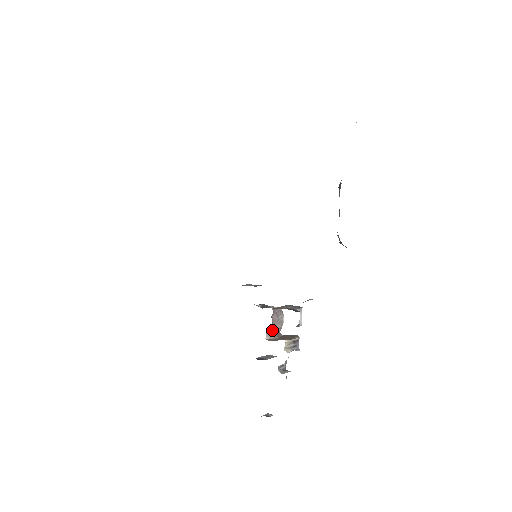
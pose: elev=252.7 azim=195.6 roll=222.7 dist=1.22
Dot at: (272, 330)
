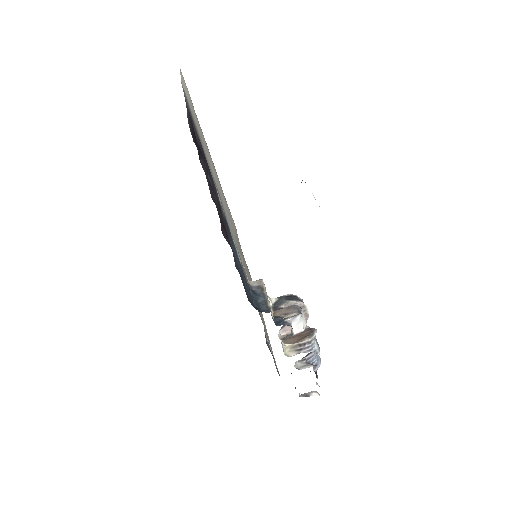
Dot at: occluded
